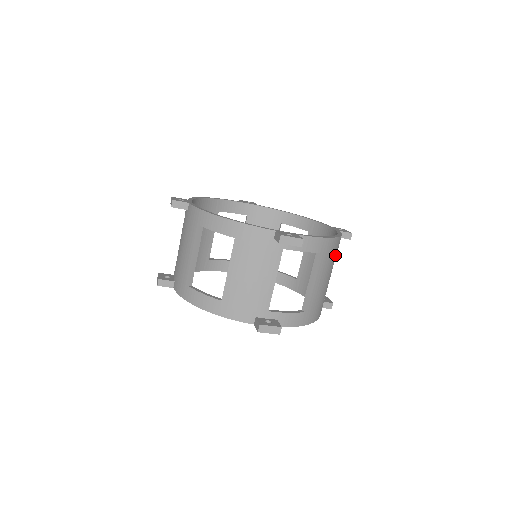
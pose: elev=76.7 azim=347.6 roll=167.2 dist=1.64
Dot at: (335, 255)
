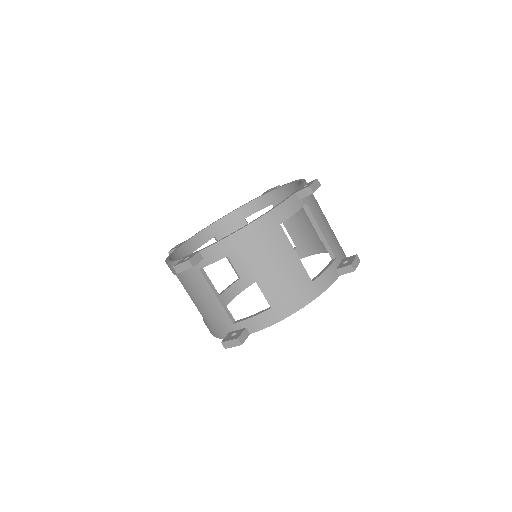
Dot at: (278, 233)
